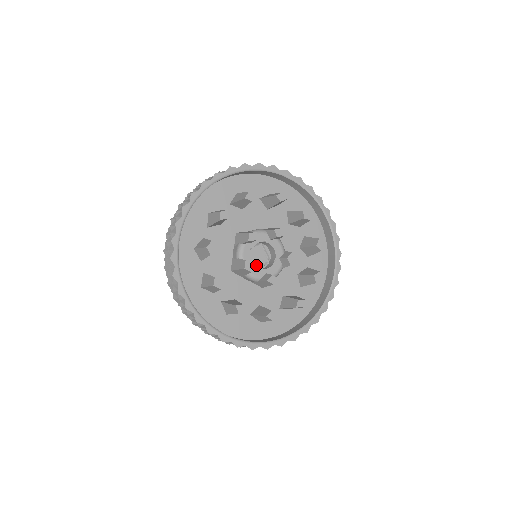
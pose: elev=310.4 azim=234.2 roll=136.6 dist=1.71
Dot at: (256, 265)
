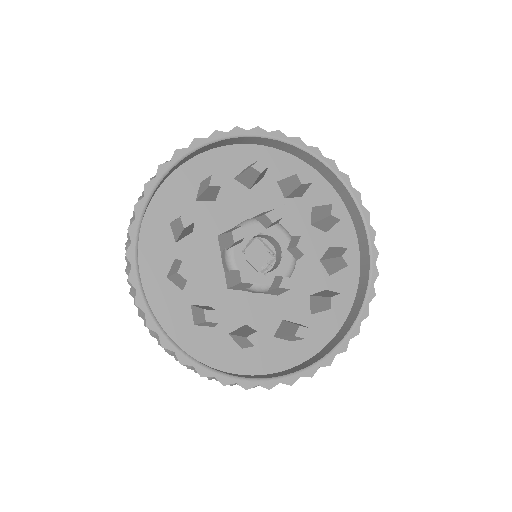
Dot at: (259, 269)
